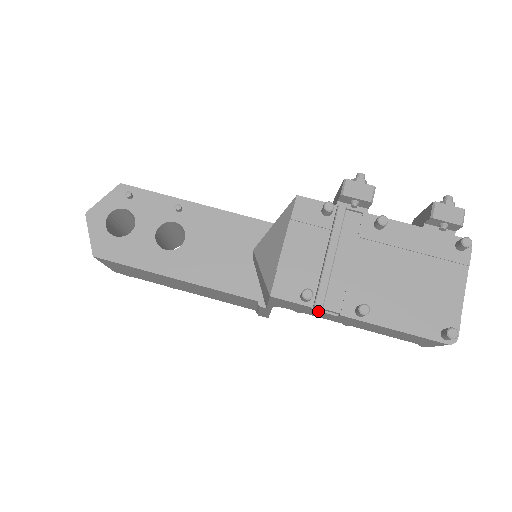
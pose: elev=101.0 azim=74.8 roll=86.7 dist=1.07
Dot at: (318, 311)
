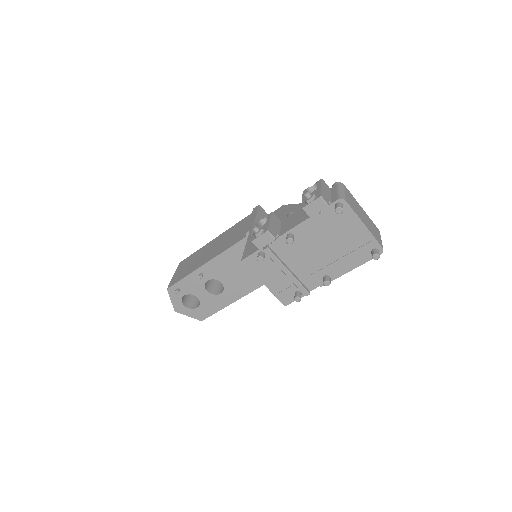
Dot at: occluded
